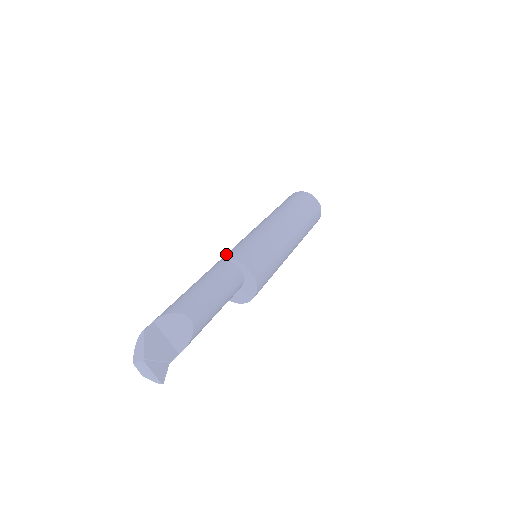
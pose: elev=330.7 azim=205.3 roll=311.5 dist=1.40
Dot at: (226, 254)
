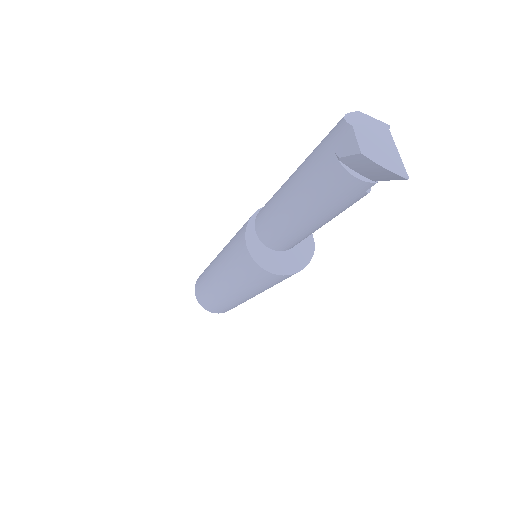
Dot at: occluded
